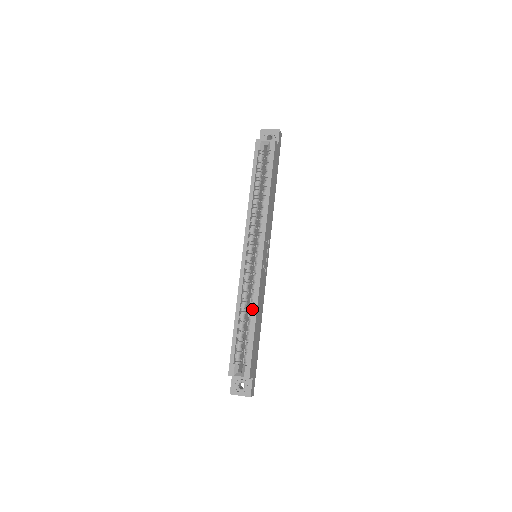
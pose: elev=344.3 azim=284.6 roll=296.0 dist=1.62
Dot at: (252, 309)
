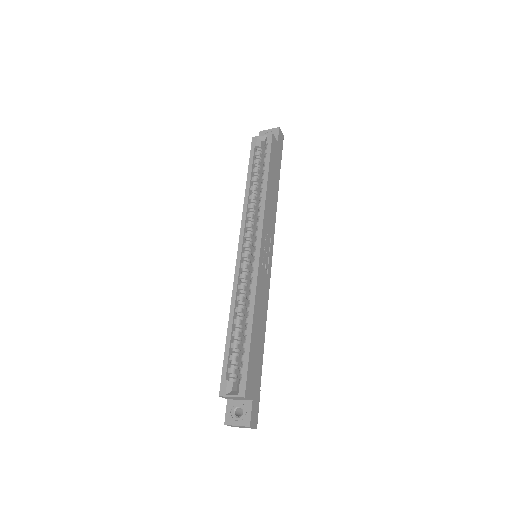
Dot at: (249, 312)
